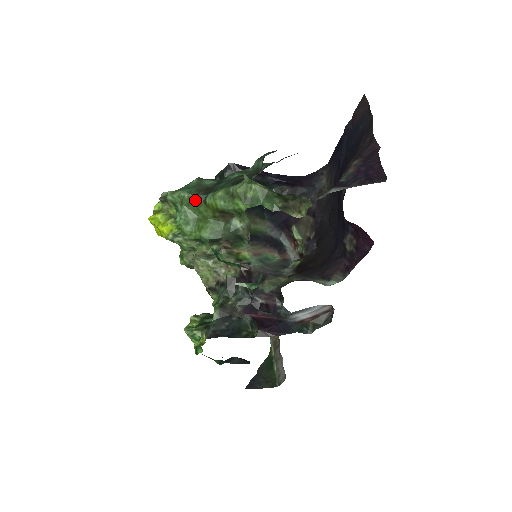
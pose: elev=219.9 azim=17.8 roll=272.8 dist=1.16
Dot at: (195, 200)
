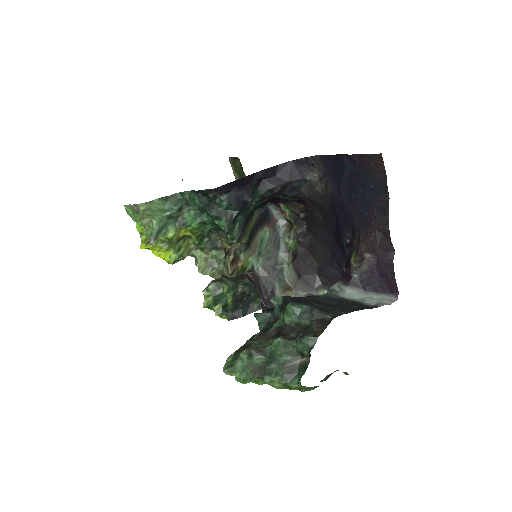
Dot at: occluded
